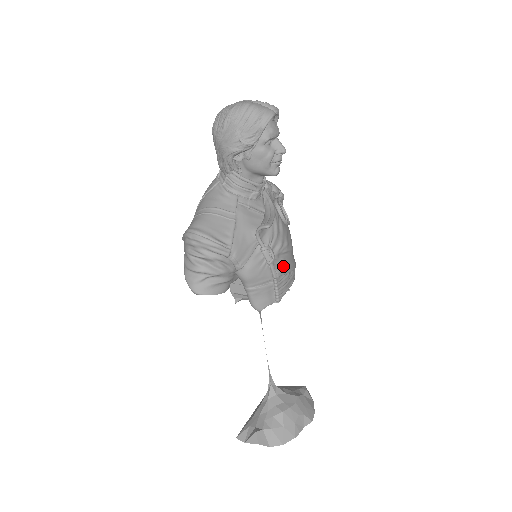
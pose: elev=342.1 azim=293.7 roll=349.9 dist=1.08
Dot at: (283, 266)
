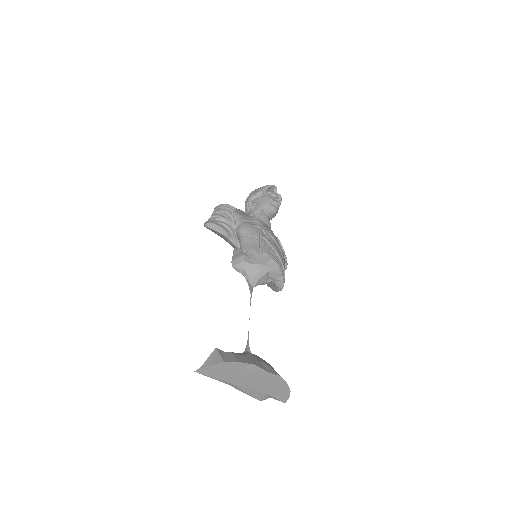
Dot at: (269, 240)
